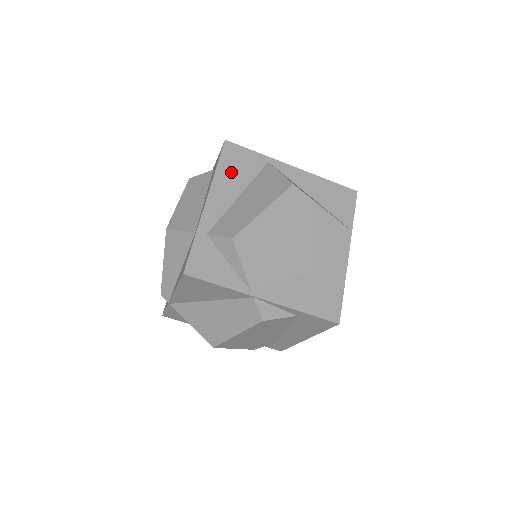
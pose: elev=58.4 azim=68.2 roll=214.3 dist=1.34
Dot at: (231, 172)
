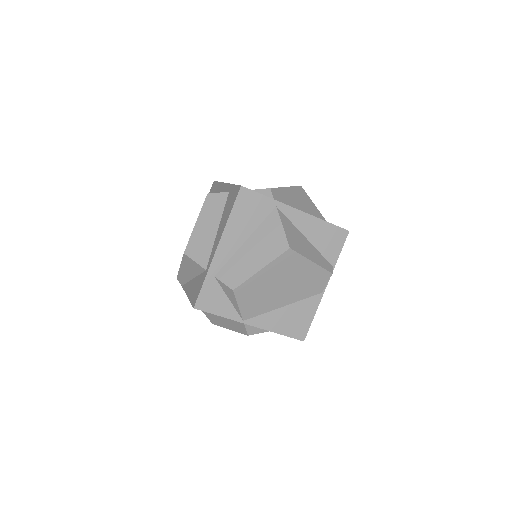
Dot at: (242, 219)
